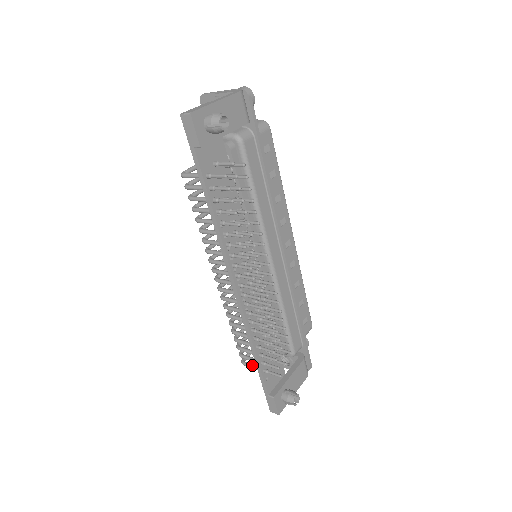
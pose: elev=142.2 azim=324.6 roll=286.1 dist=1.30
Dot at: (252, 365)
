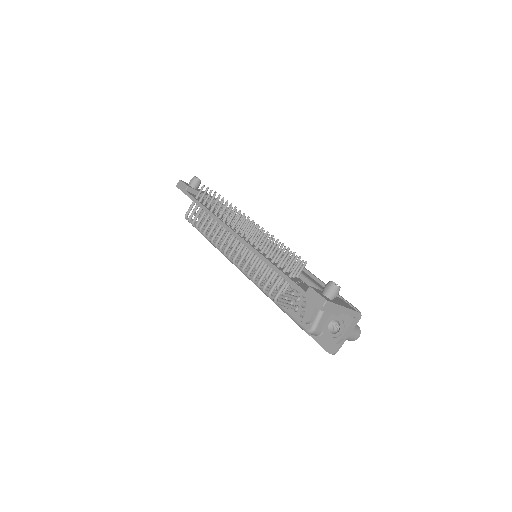
Dot at: (280, 287)
